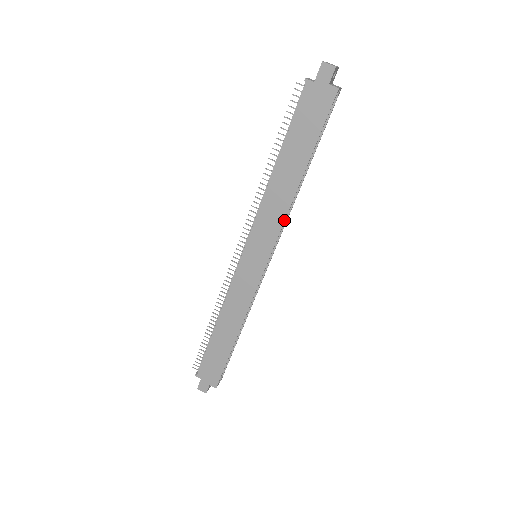
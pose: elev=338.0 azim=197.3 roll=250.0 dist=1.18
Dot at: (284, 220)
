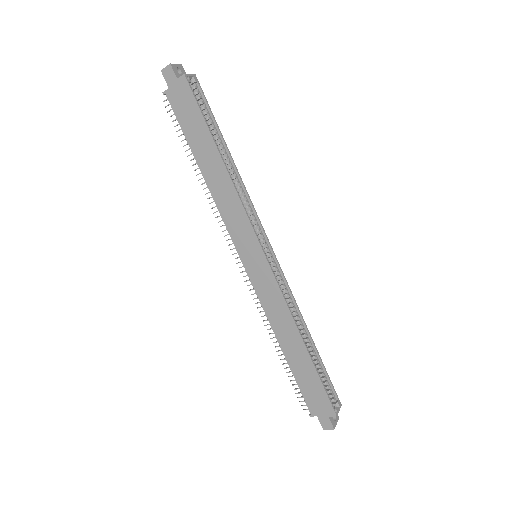
Dot at: (241, 204)
